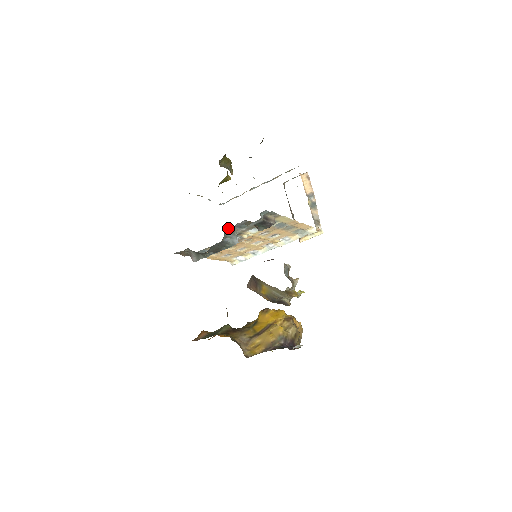
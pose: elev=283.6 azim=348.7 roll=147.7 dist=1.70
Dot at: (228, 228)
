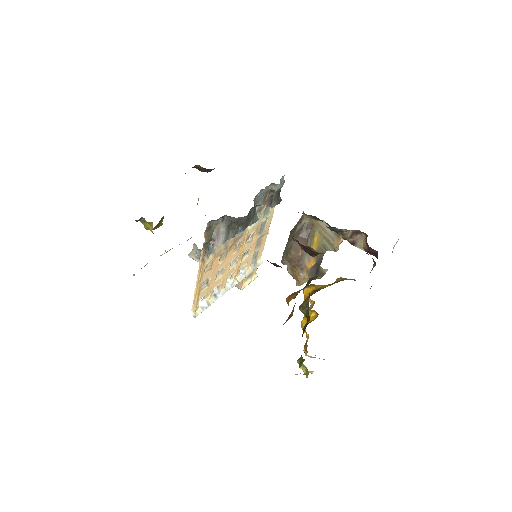
Dot at: (259, 192)
